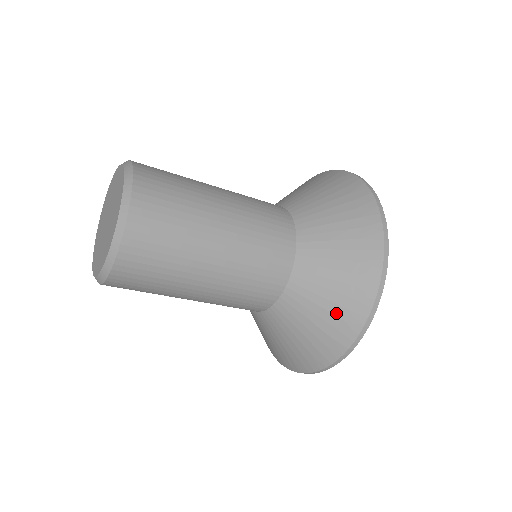
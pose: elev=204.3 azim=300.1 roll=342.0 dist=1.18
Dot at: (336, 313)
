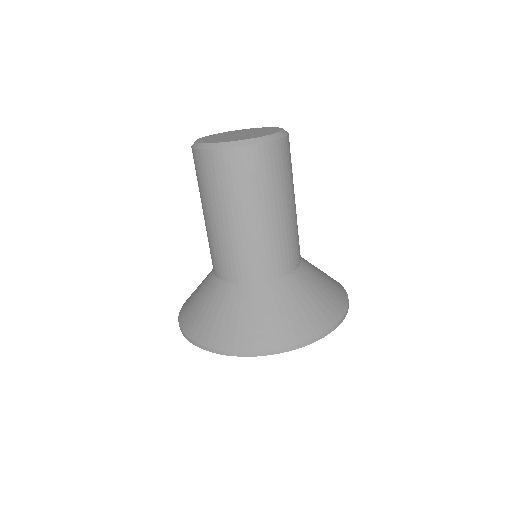
Dot at: (275, 325)
